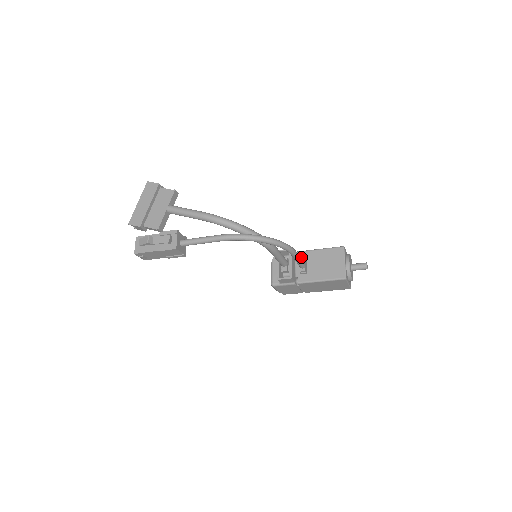
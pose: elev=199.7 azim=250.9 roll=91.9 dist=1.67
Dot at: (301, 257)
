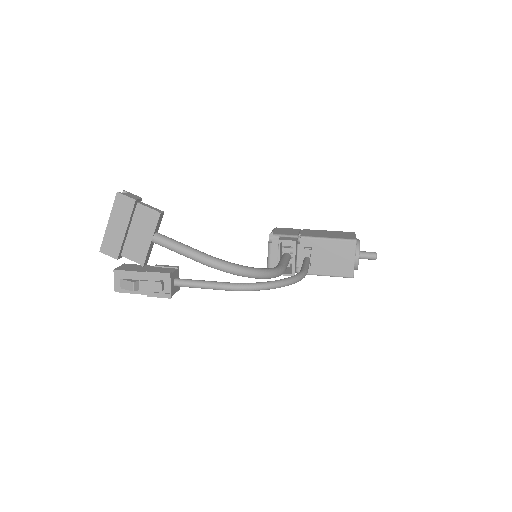
Dot at: (306, 250)
